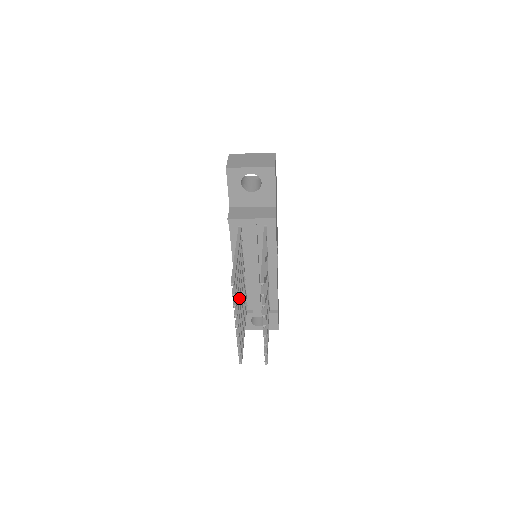
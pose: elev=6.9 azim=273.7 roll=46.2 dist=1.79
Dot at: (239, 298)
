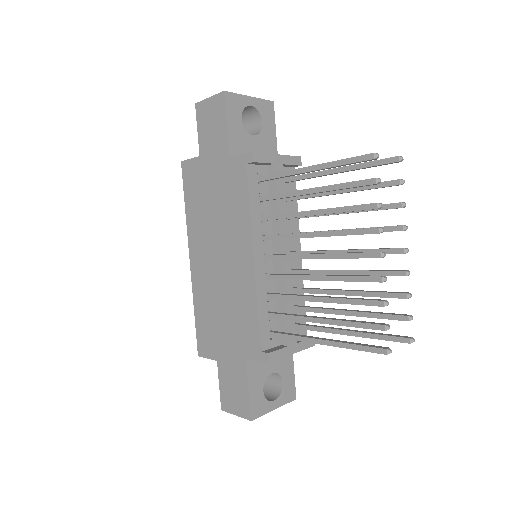
Dot at: (343, 232)
